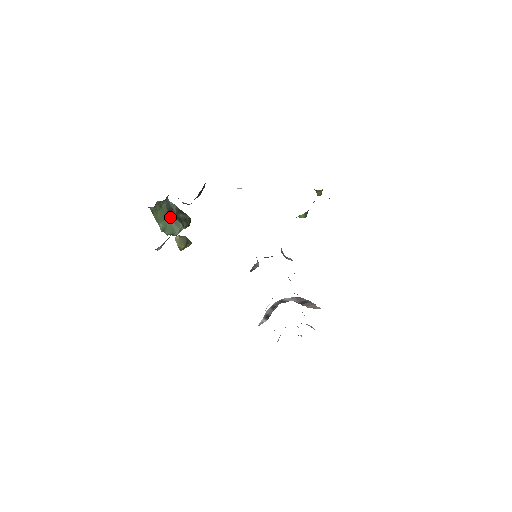
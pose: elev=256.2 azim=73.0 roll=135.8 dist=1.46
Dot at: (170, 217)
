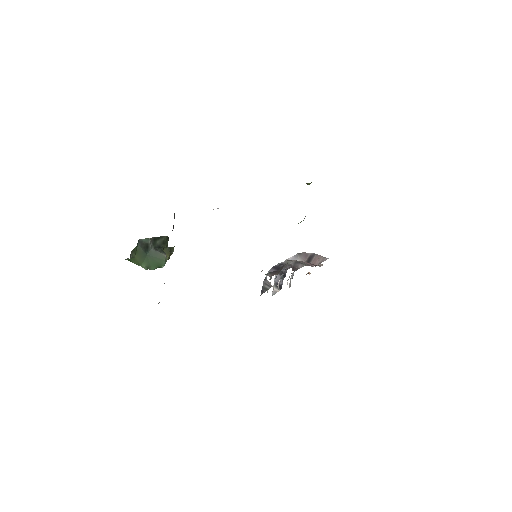
Dot at: (149, 253)
